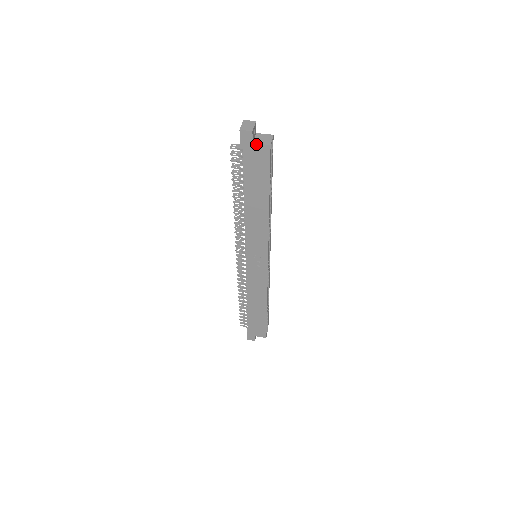
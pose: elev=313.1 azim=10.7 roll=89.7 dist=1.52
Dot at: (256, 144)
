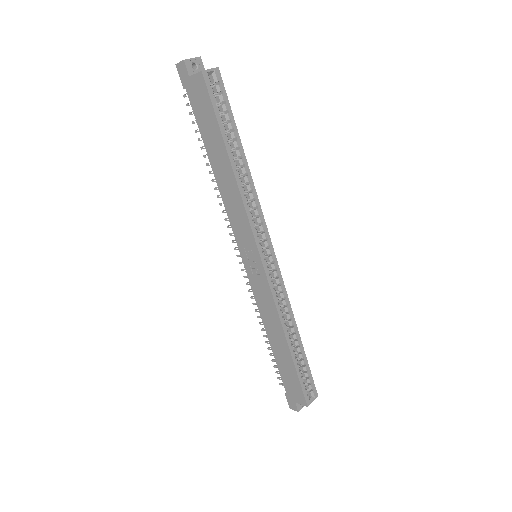
Dot at: (192, 76)
